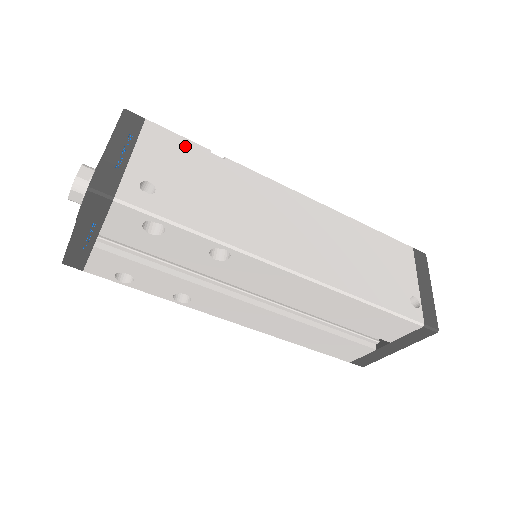
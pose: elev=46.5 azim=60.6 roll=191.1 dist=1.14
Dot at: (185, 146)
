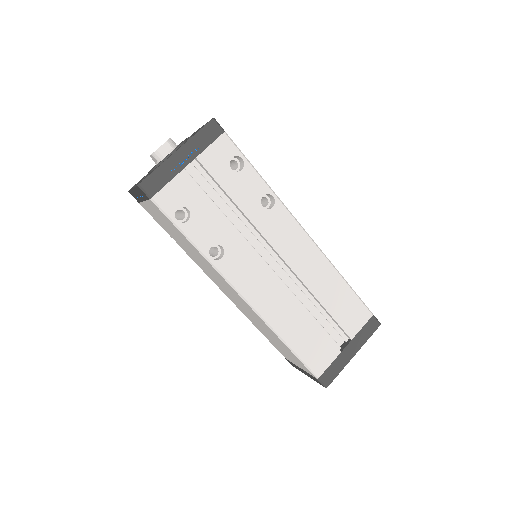
Dot at: occluded
